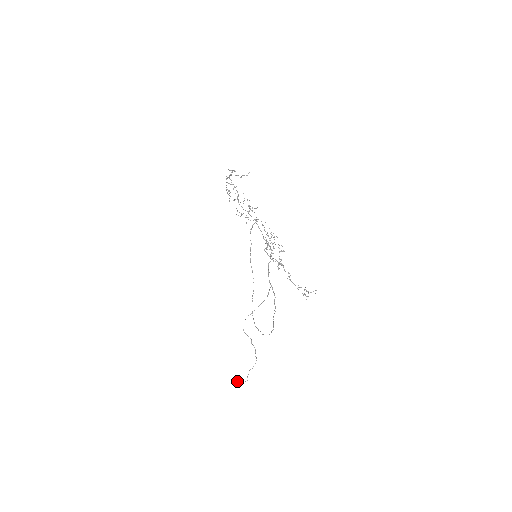
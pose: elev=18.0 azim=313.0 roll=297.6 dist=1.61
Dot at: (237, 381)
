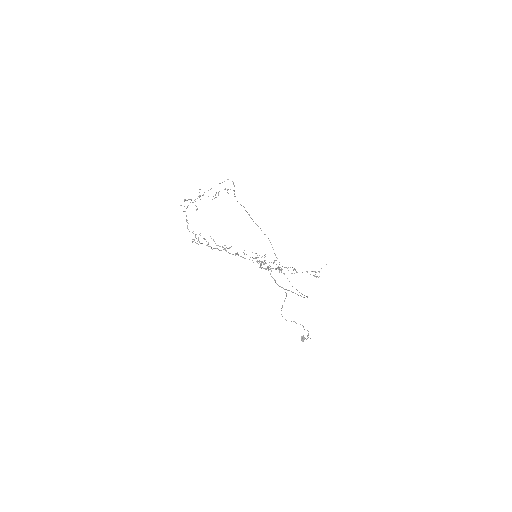
Dot at: (303, 338)
